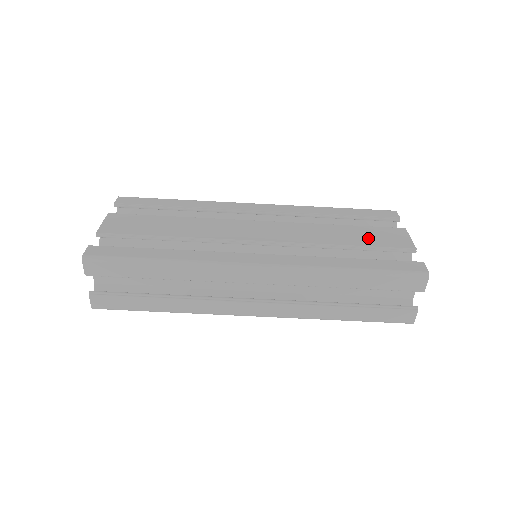
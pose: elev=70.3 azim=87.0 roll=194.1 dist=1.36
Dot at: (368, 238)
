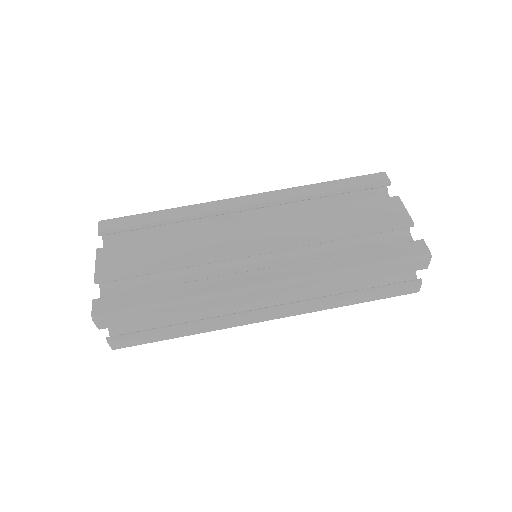
Dot at: (364, 220)
